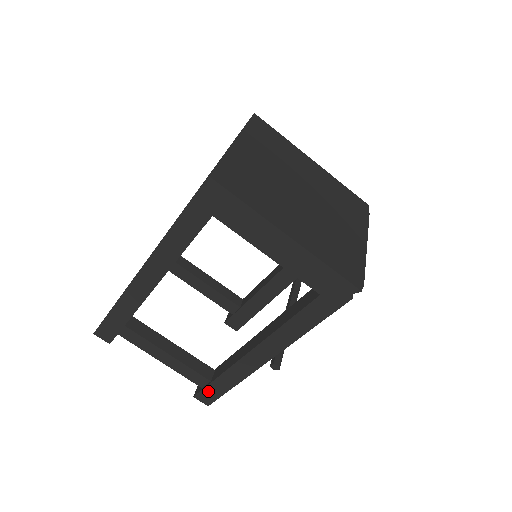
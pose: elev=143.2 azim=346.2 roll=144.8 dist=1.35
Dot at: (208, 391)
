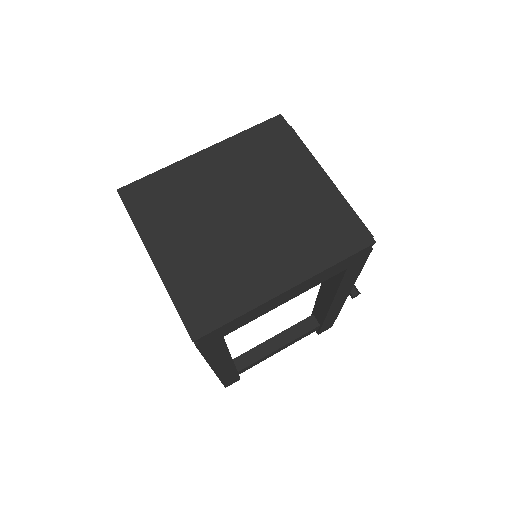
Dot at: (324, 328)
